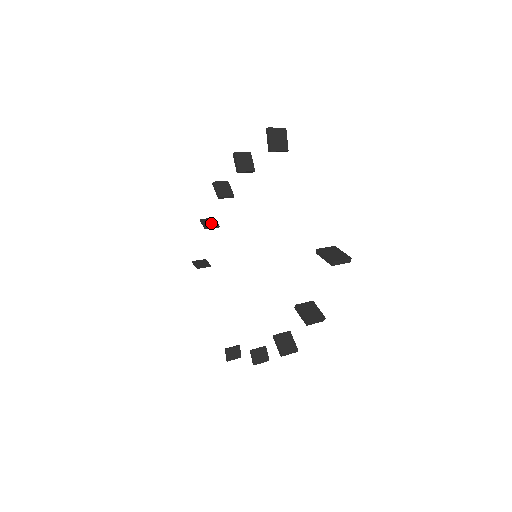
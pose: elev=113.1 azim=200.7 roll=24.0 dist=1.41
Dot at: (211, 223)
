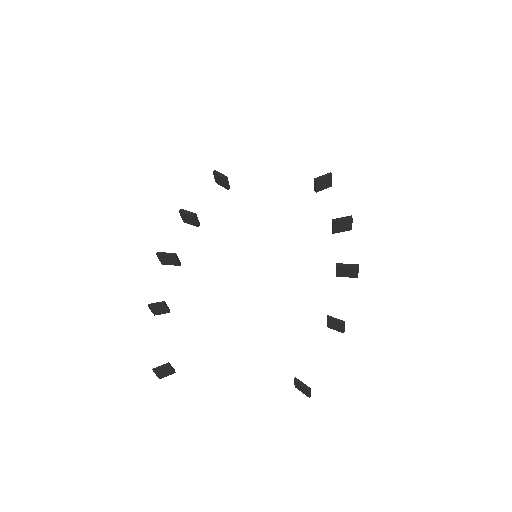
Dot at: (161, 307)
